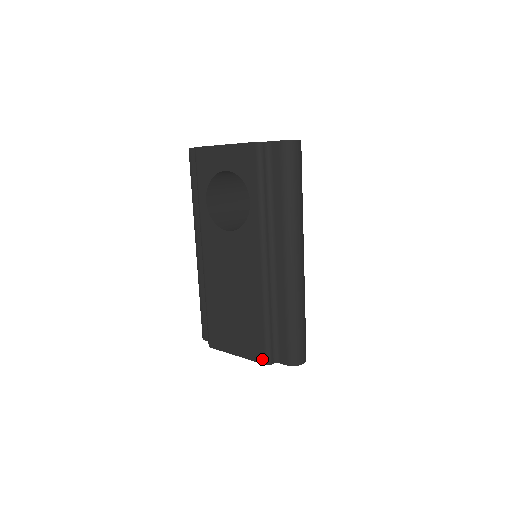
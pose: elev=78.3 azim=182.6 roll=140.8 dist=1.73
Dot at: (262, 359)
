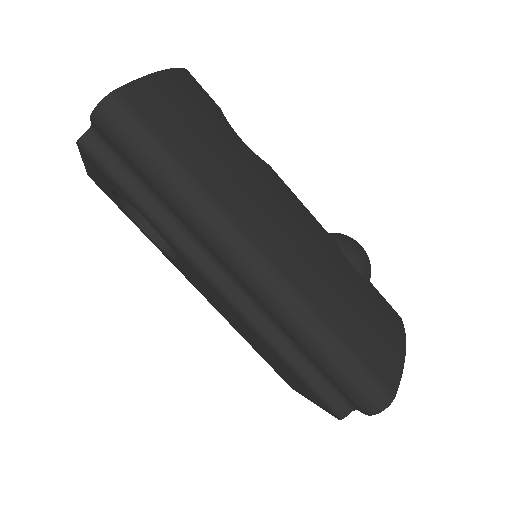
Dot at: (329, 412)
